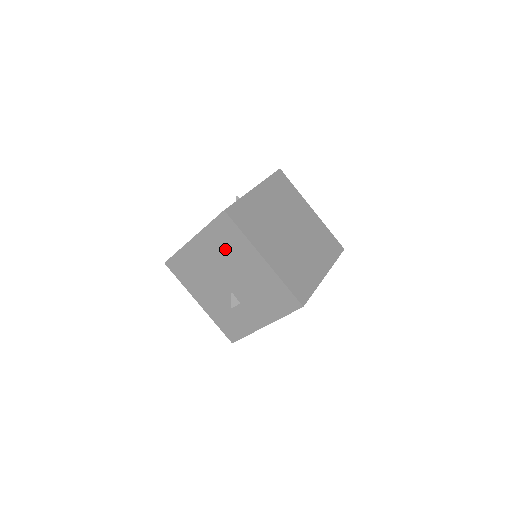
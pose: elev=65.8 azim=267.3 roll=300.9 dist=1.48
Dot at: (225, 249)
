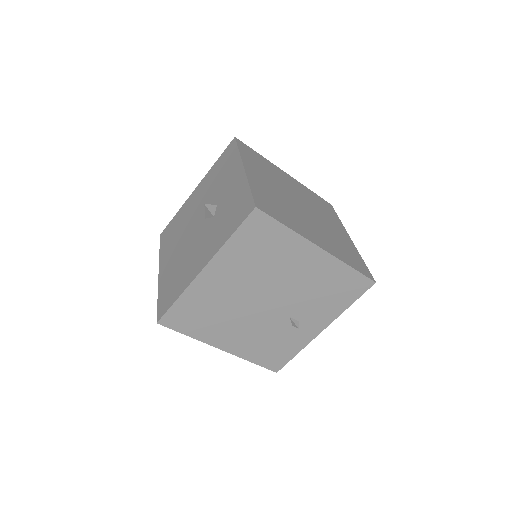
Dot at: (177, 231)
